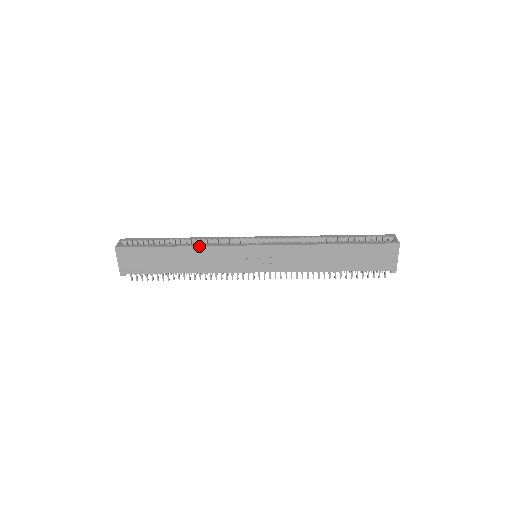
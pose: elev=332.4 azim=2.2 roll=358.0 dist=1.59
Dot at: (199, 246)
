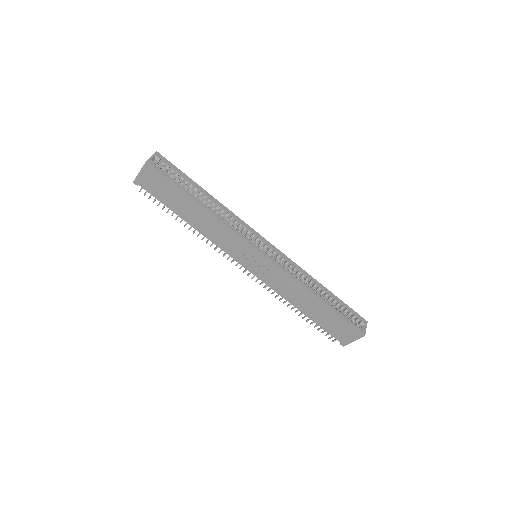
Dot at: (218, 219)
